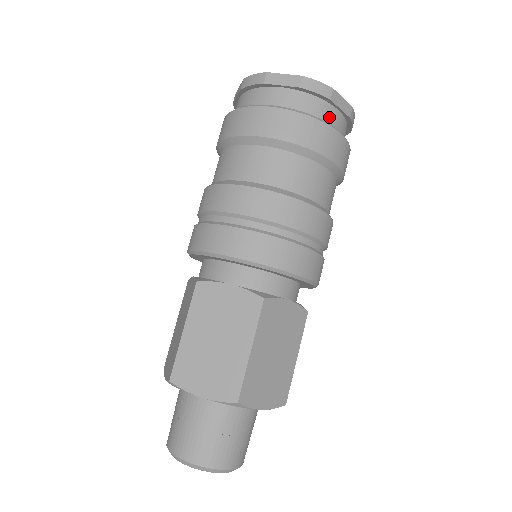
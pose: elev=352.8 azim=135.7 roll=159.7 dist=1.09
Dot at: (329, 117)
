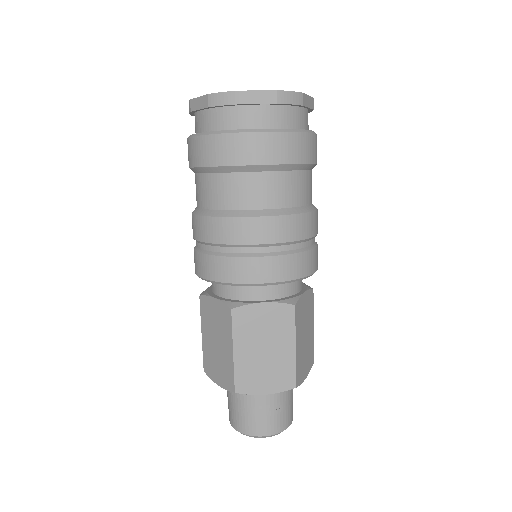
Dot at: (248, 119)
